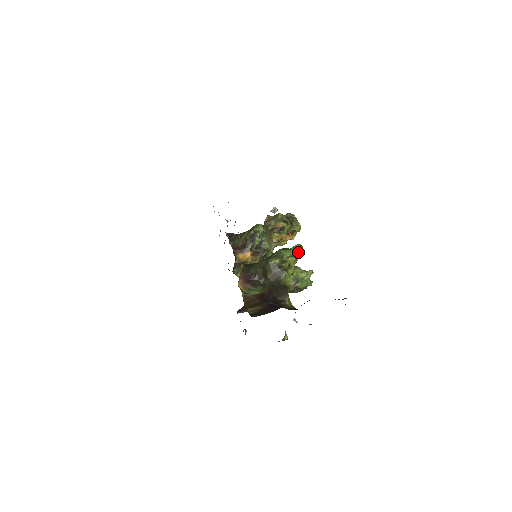
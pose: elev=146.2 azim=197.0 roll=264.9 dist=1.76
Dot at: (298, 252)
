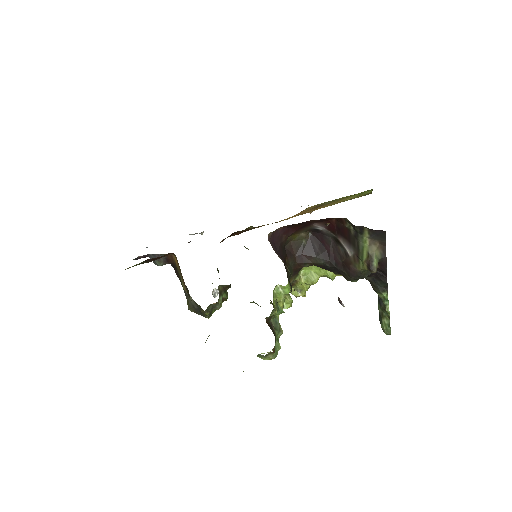
Dot at: occluded
